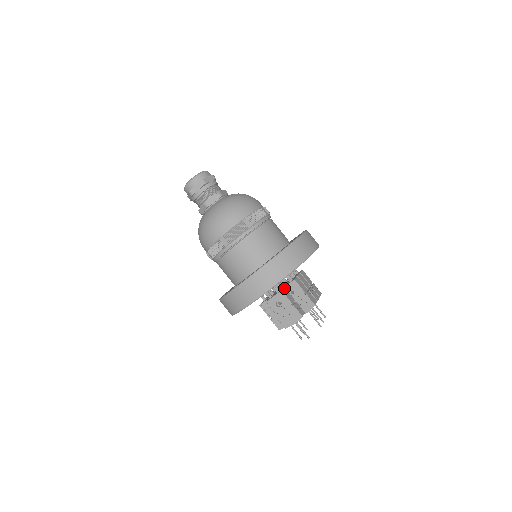
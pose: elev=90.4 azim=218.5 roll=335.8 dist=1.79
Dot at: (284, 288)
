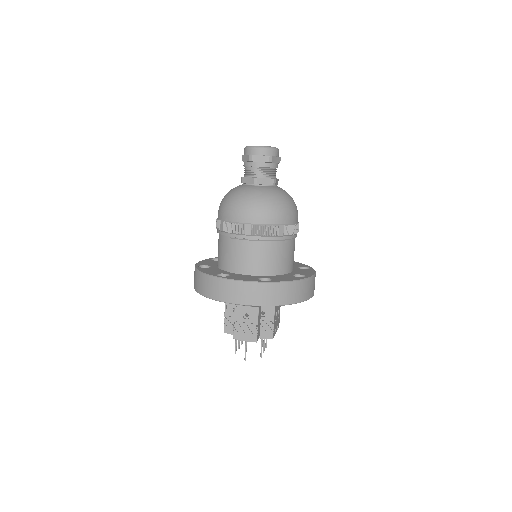
Dot at: occluded
